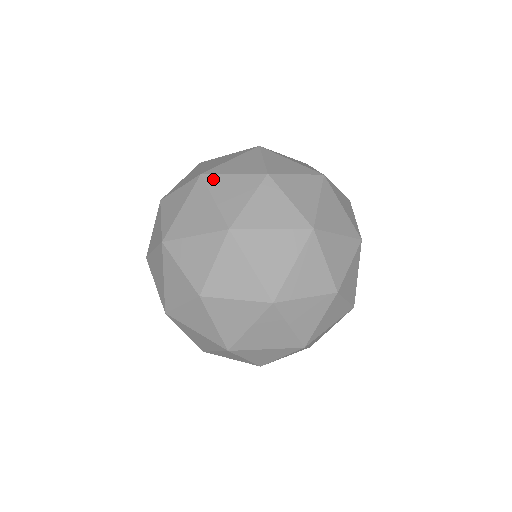
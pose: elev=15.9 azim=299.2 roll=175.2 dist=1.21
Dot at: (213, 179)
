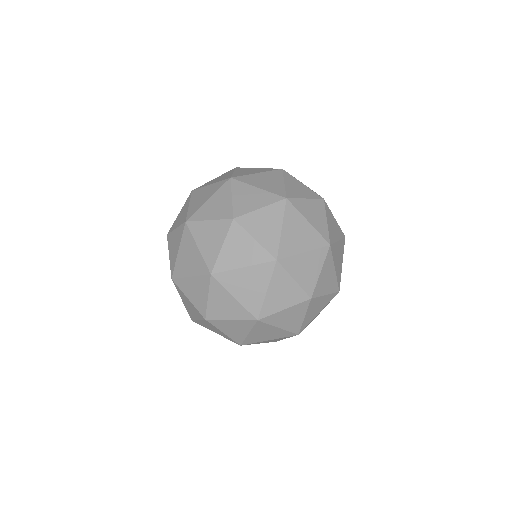
Dot at: occluded
